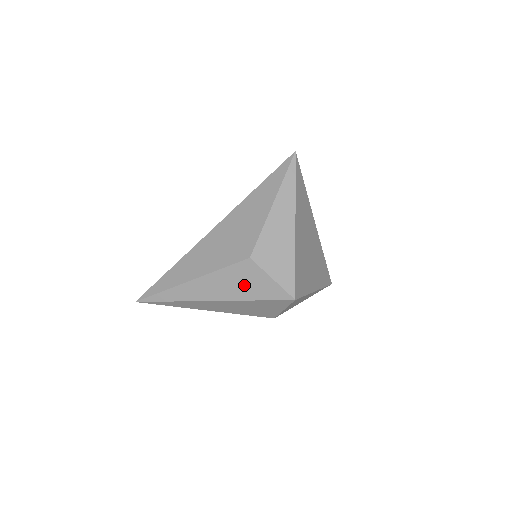
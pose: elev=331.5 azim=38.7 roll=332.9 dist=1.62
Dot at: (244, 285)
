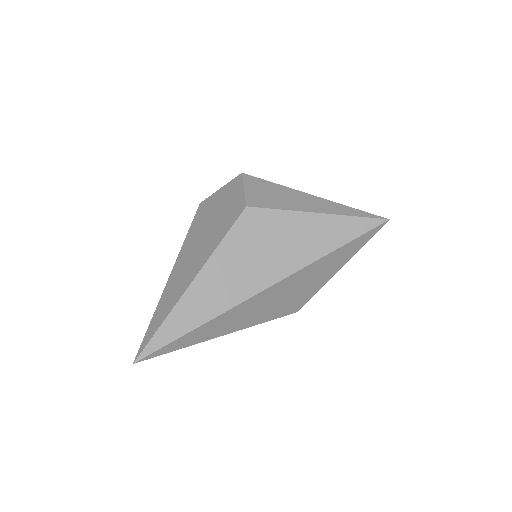
Dot at: occluded
